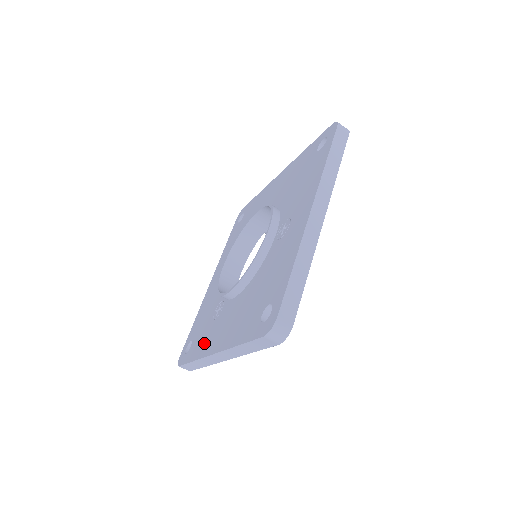
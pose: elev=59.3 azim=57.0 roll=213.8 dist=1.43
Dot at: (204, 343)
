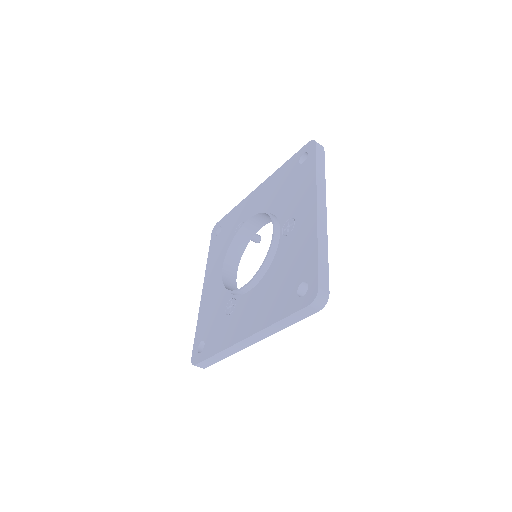
Dot at: (225, 336)
